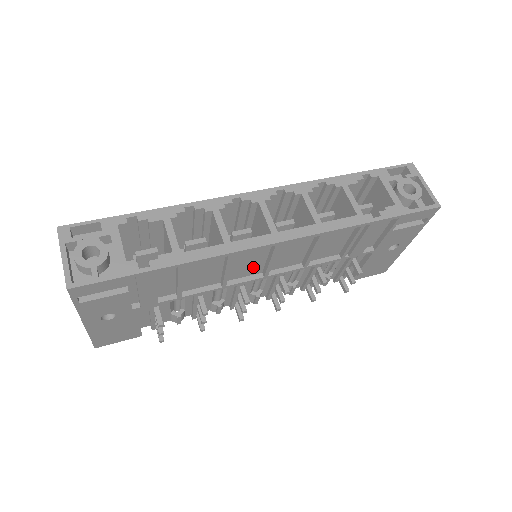
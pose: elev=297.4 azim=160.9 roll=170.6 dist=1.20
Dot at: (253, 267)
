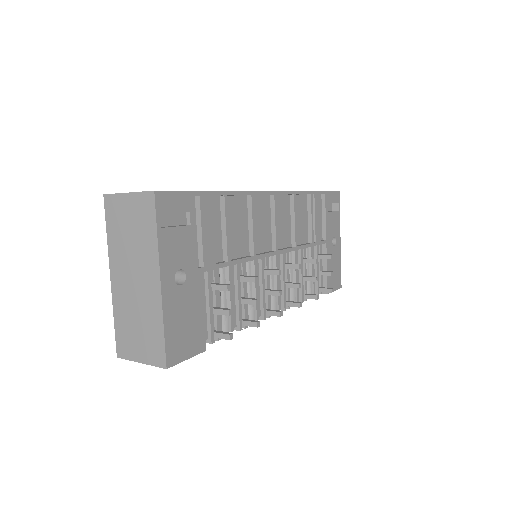
Dot at: (265, 237)
